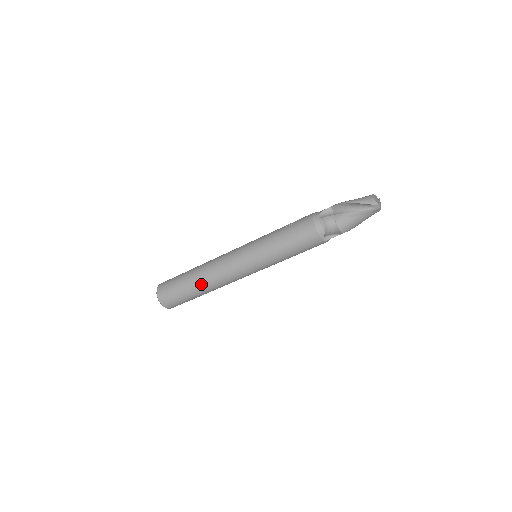
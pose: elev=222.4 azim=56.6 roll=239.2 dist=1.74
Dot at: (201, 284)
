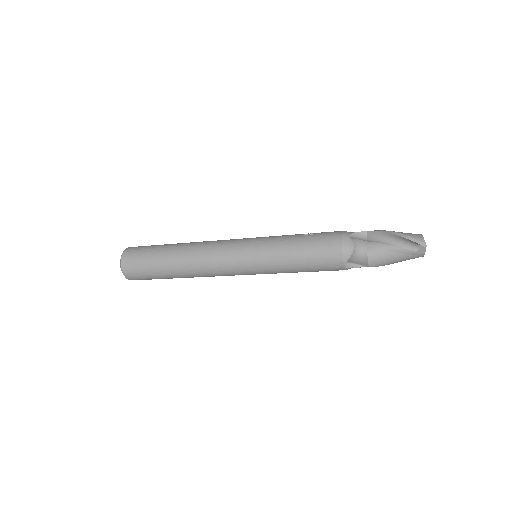
Dot at: (179, 263)
